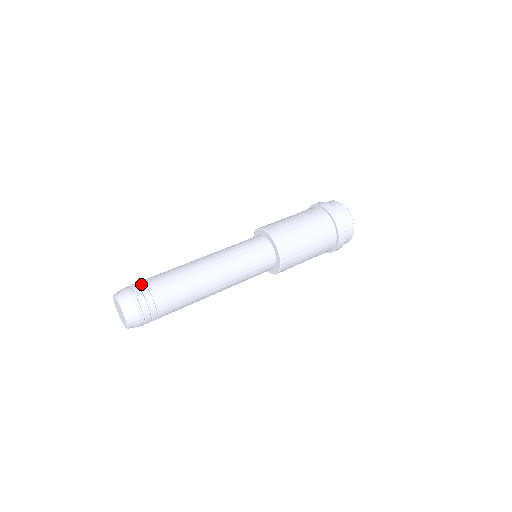
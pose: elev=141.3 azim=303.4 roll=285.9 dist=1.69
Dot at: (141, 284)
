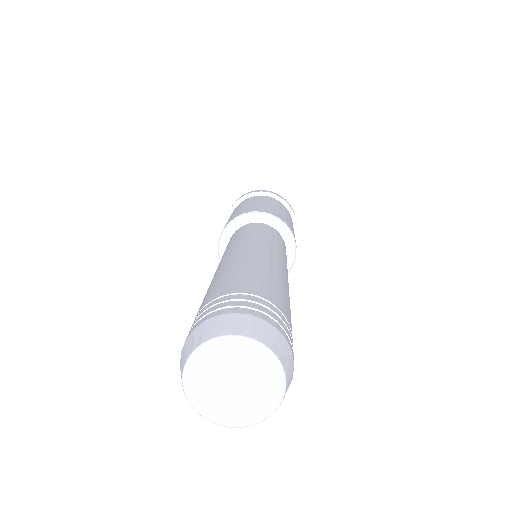
Dot at: (216, 301)
